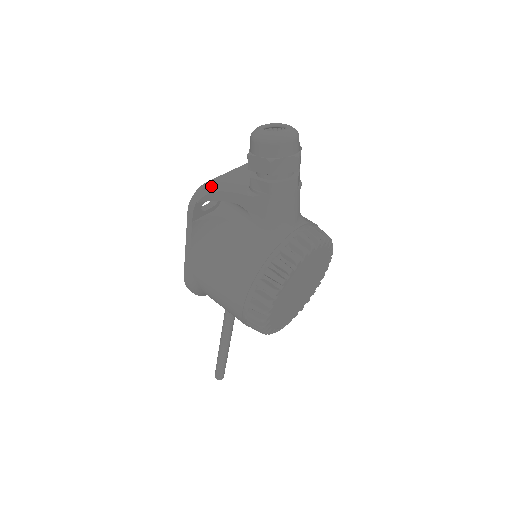
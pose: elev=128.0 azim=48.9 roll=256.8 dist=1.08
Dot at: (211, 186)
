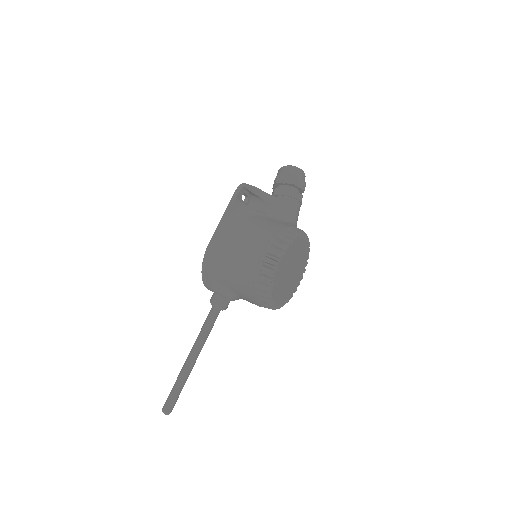
Dot at: occluded
